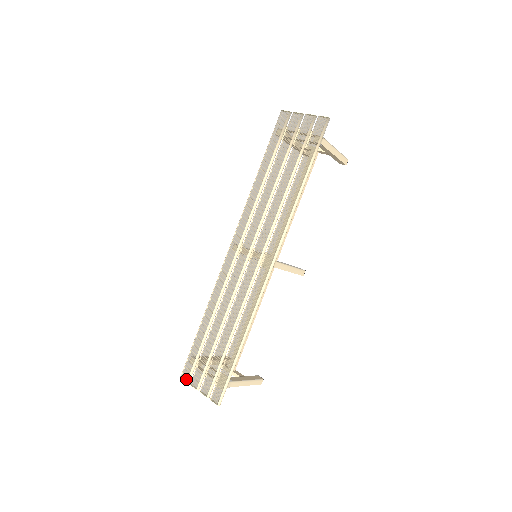
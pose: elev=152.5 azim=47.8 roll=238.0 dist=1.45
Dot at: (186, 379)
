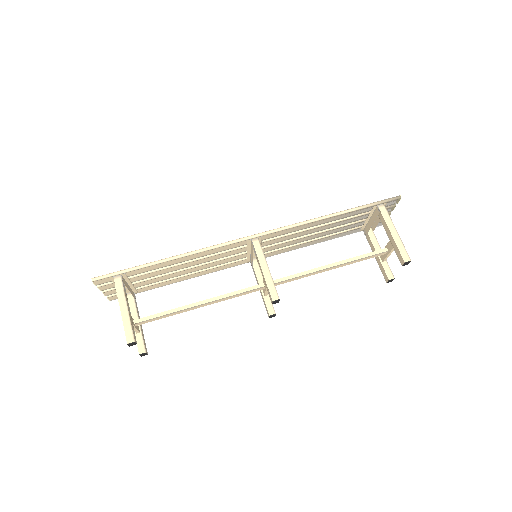
Dot at: occluded
